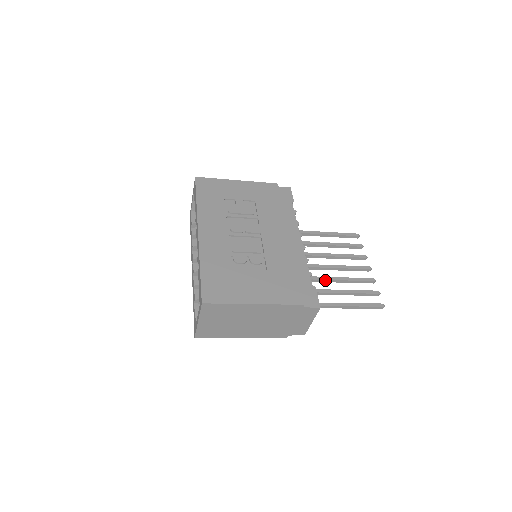
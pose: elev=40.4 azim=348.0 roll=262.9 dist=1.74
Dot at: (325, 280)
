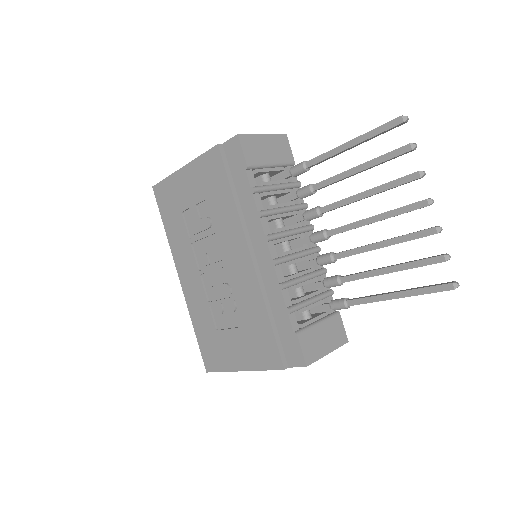
Dot at: (354, 254)
